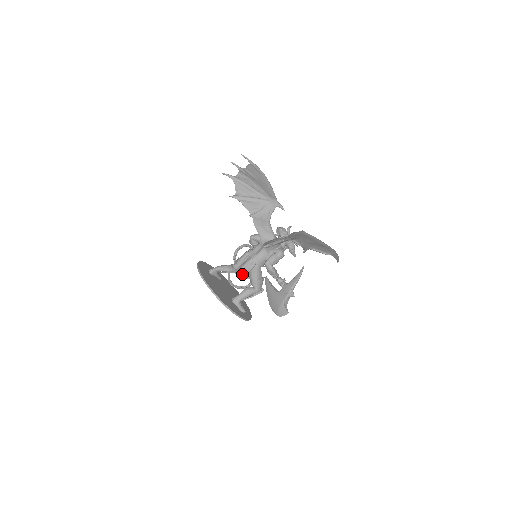
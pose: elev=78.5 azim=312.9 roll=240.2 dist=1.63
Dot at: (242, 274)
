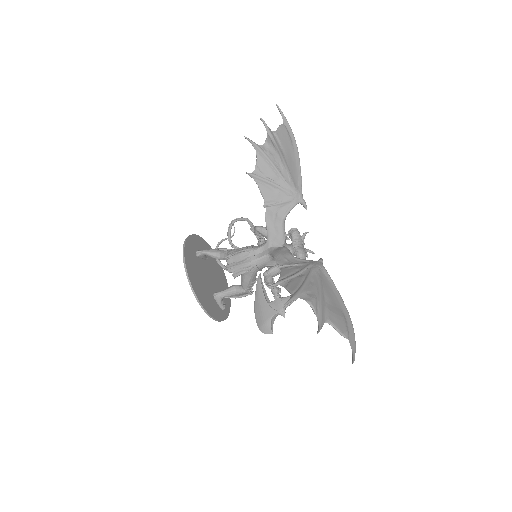
Dot at: (234, 274)
